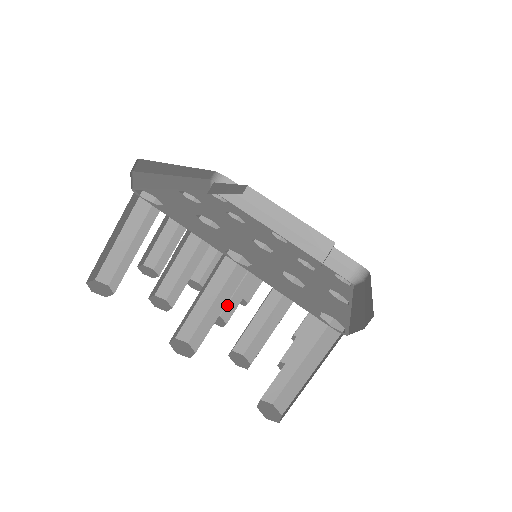
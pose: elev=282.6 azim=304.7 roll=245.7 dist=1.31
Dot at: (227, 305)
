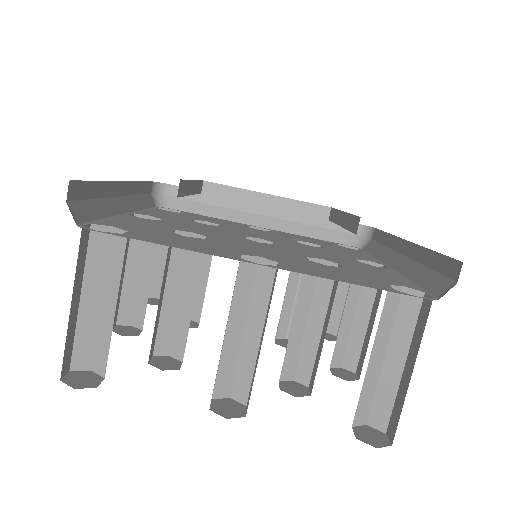
Dot at: occluded
